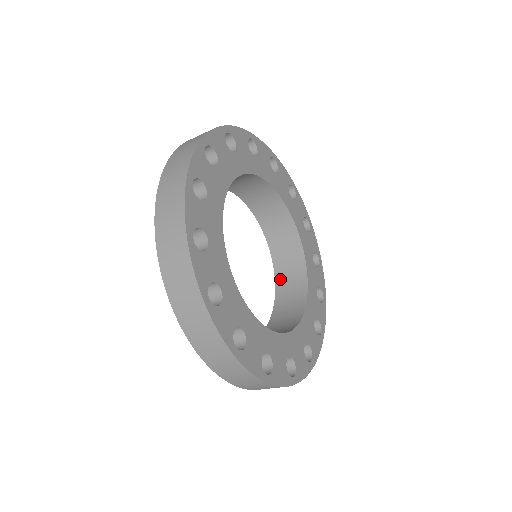
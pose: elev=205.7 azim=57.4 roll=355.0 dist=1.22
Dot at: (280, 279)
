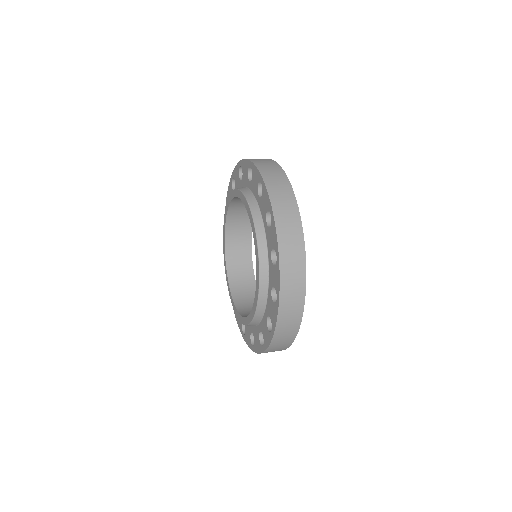
Dot at: (232, 212)
